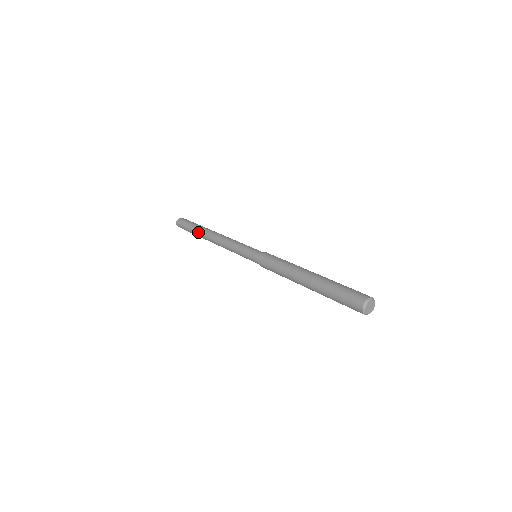
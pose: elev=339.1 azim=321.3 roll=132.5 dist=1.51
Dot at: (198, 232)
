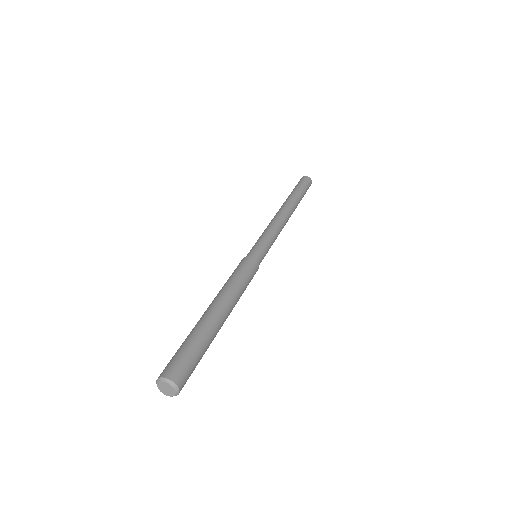
Dot at: (290, 196)
